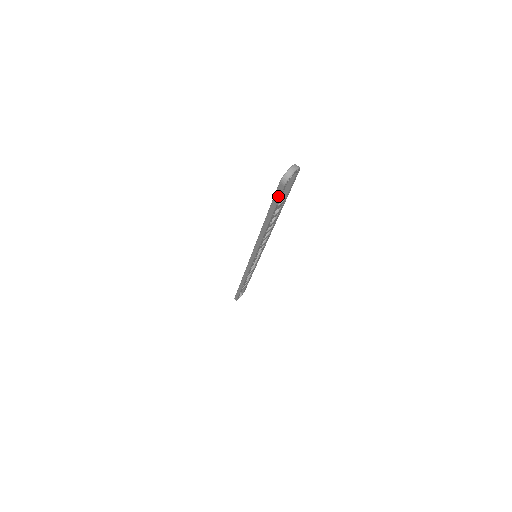
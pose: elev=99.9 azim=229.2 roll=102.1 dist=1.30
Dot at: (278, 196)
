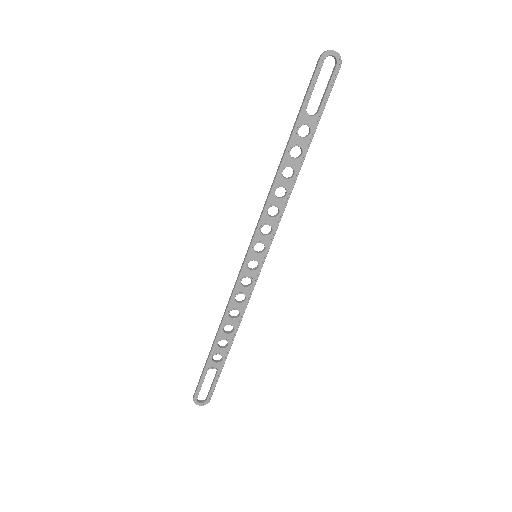
Dot at: (311, 81)
